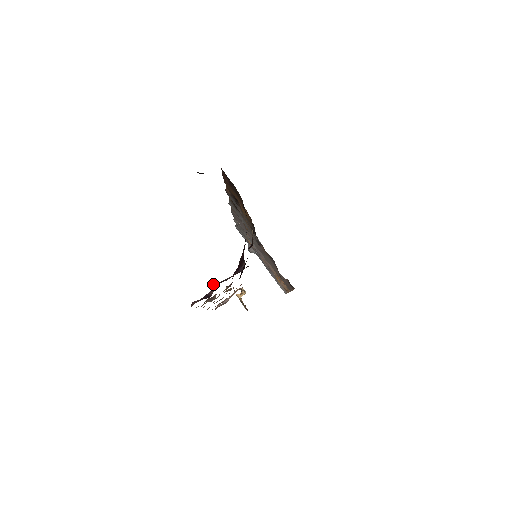
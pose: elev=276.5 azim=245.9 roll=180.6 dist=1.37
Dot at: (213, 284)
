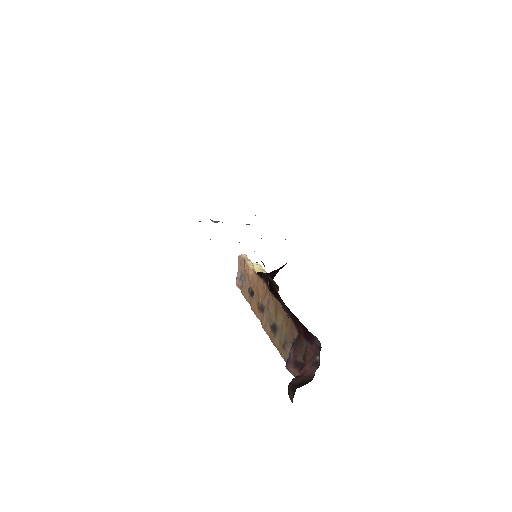
Dot at: (311, 370)
